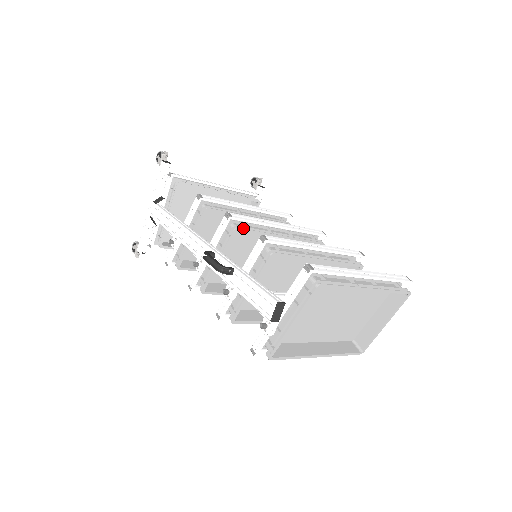
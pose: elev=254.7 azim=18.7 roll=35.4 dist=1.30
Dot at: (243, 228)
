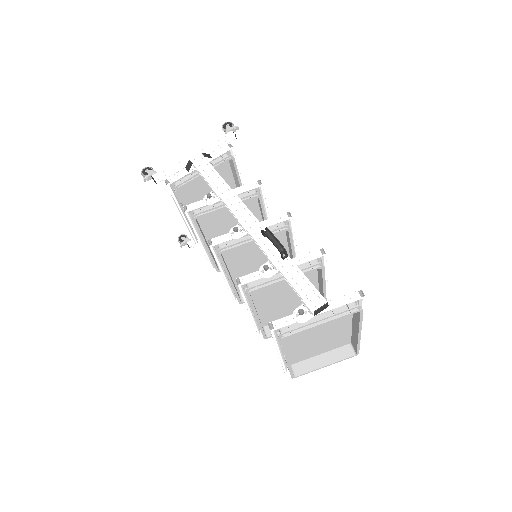
Dot at: occluded
